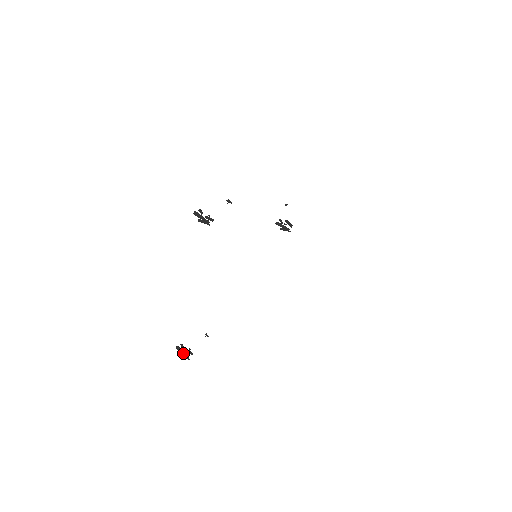
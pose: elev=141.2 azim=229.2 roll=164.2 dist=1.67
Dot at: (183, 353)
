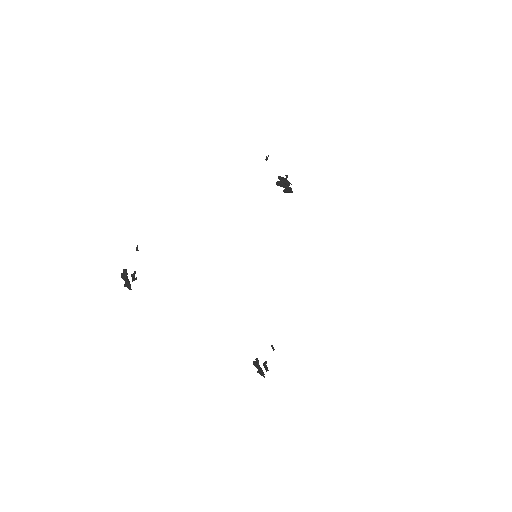
Dot at: (259, 370)
